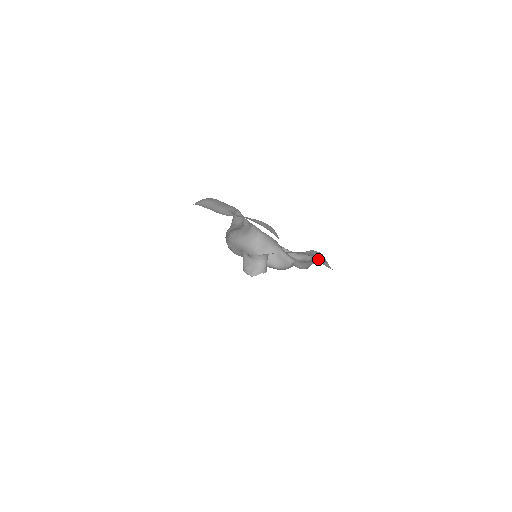
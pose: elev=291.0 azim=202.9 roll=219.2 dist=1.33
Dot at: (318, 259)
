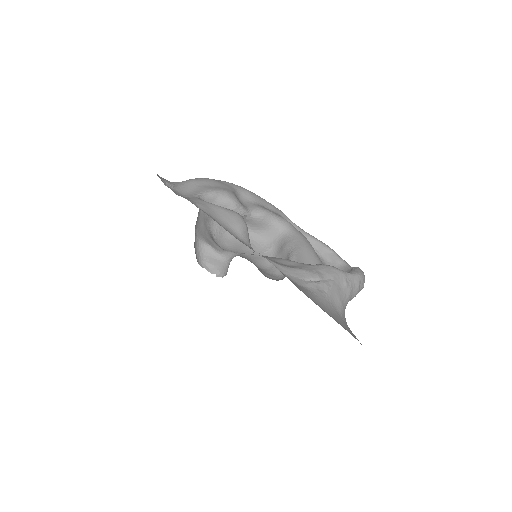
Dot at: (303, 274)
